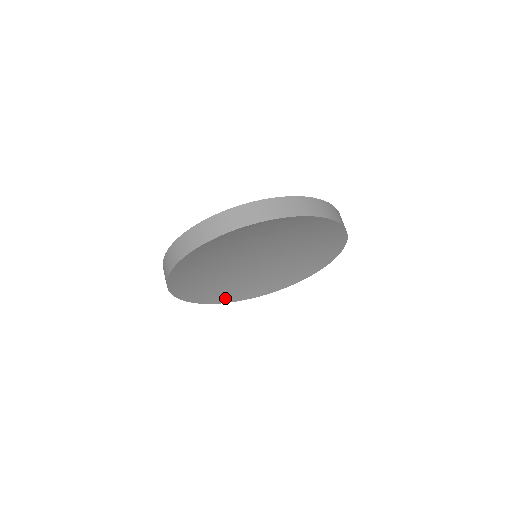
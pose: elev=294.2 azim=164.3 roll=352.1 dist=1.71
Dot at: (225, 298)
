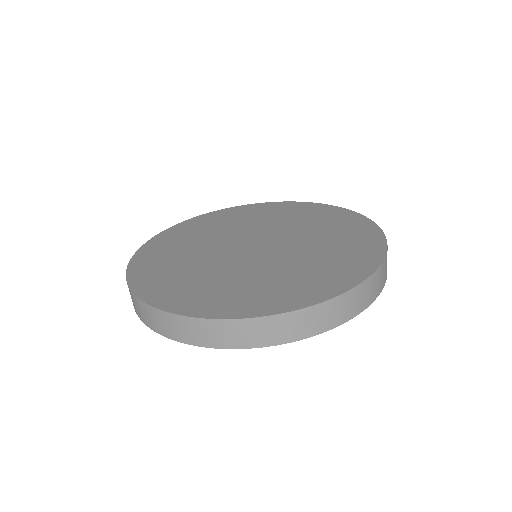
Dot at: occluded
